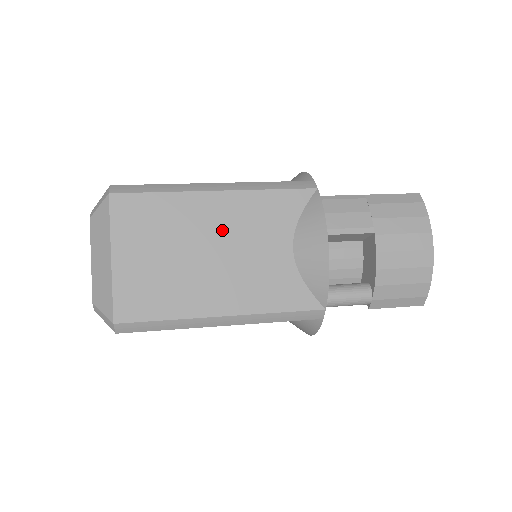
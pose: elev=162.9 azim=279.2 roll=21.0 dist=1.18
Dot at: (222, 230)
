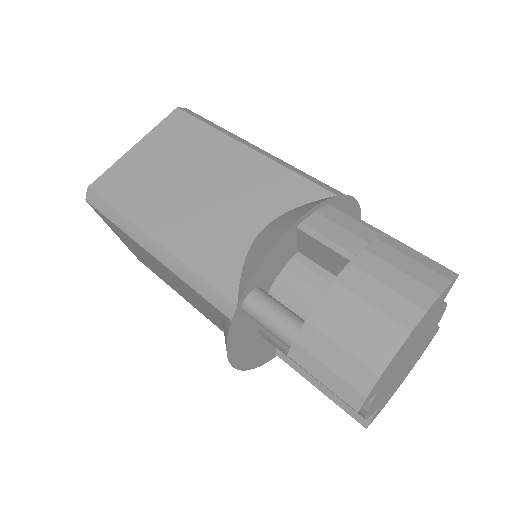
Dot at: (222, 176)
